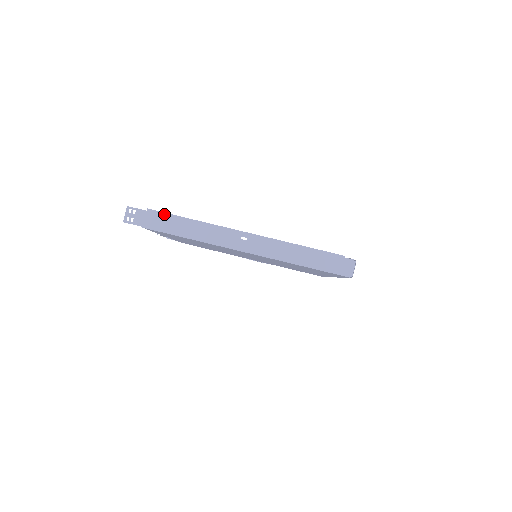
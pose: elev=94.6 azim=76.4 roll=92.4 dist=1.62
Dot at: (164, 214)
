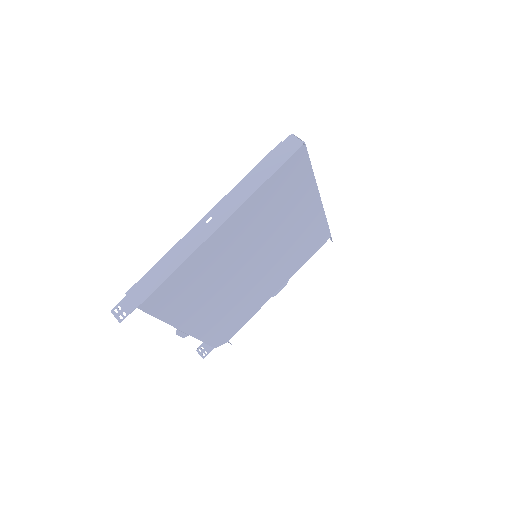
Dot at: (140, 281)
